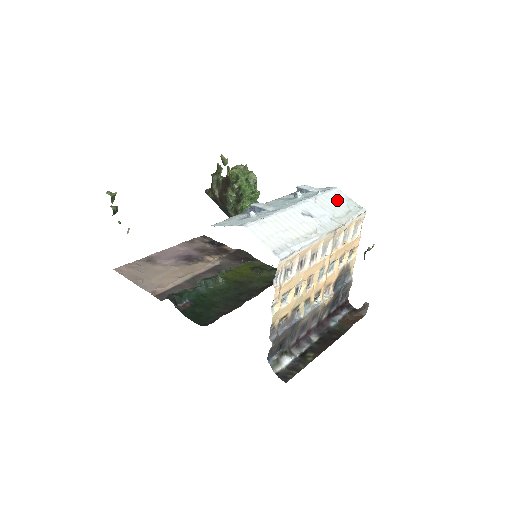
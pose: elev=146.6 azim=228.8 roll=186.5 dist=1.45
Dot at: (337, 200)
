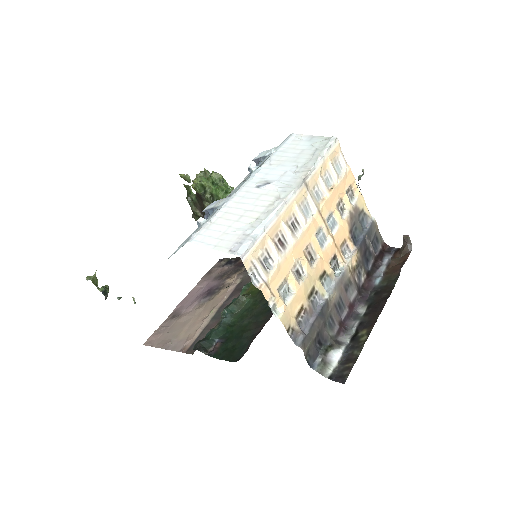
Dot at: (297, 147)
